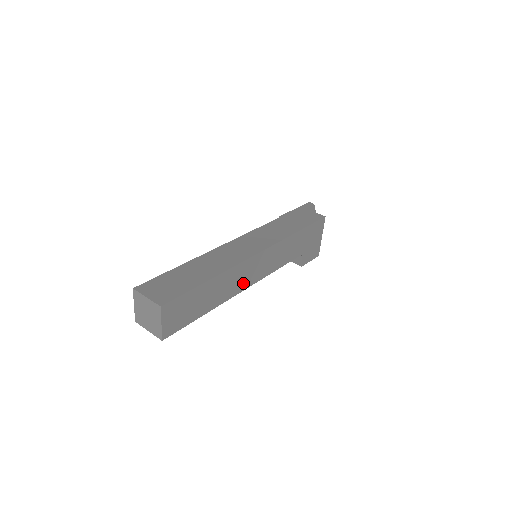
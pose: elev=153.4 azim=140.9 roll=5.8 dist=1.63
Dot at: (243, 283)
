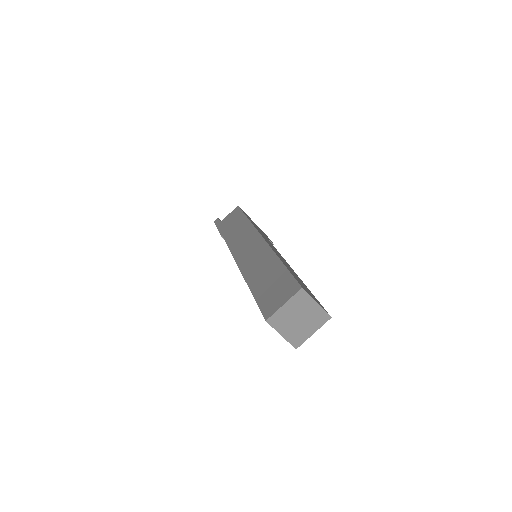
Dot at: occluded
